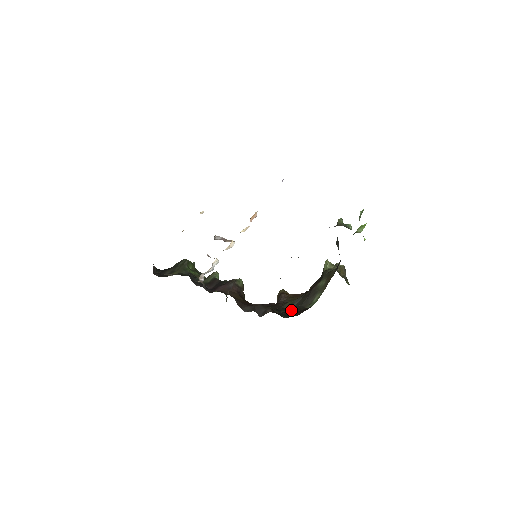
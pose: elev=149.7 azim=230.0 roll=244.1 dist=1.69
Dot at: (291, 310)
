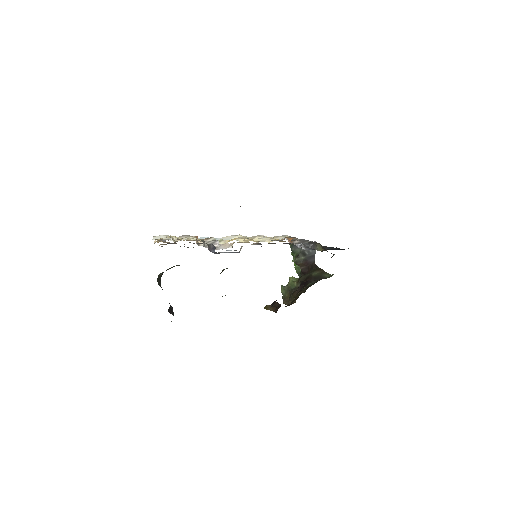
Dot at: occluded
